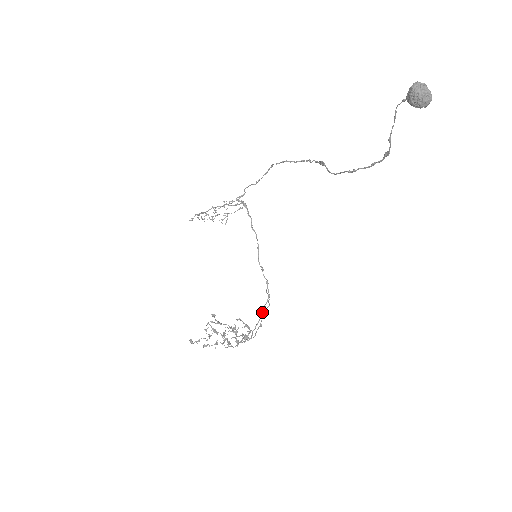
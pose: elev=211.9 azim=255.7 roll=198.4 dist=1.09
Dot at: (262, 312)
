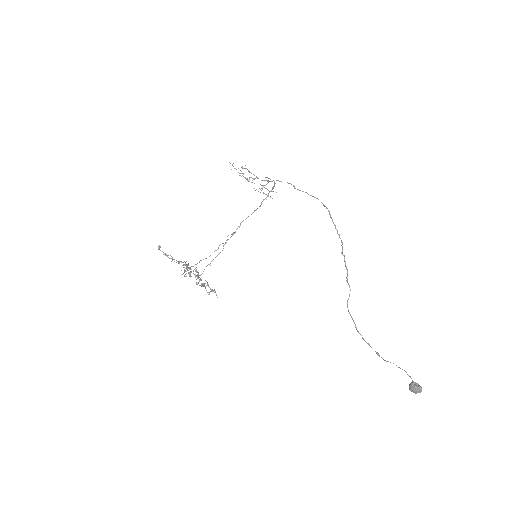
Dot at: occluded
